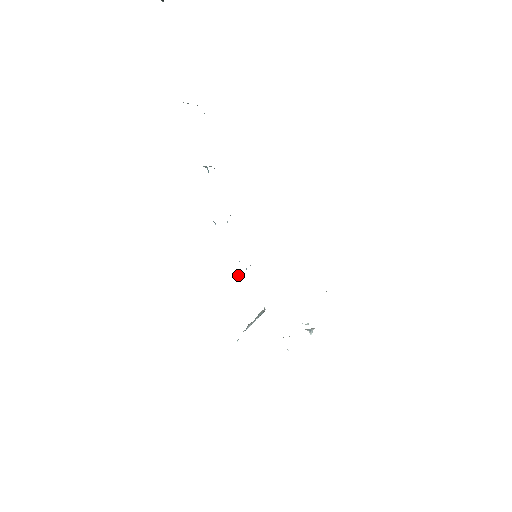
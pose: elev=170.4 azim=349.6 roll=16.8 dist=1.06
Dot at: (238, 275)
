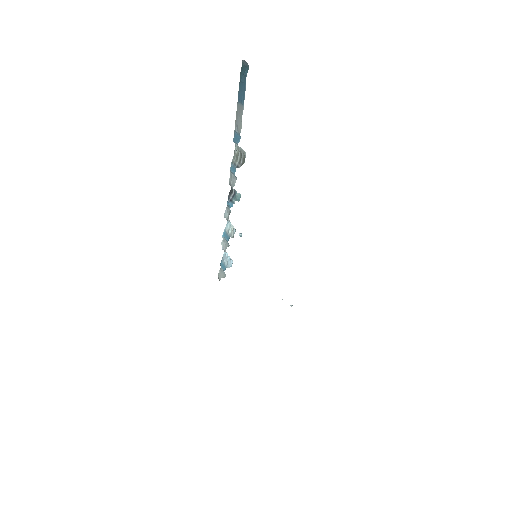
Dot at: (232, 261)
